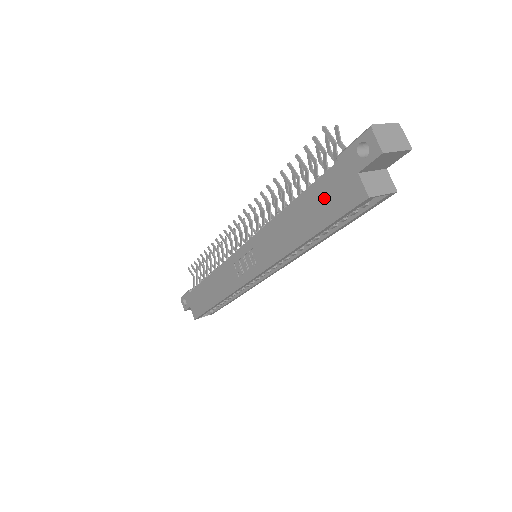
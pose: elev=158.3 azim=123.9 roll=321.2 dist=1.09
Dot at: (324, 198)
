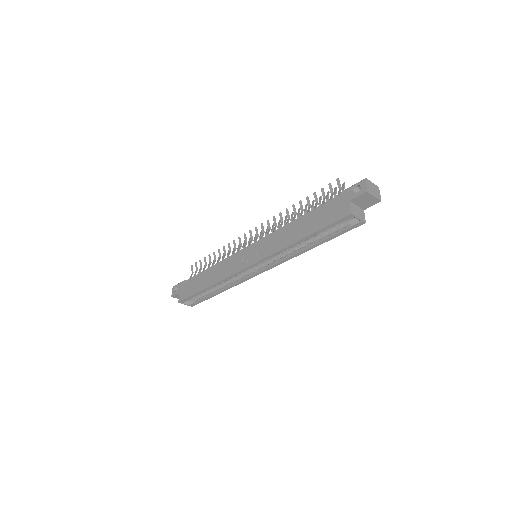
Dot at: (324, 214)
